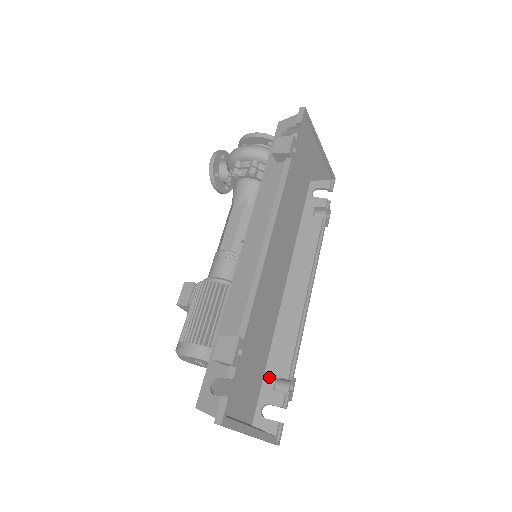
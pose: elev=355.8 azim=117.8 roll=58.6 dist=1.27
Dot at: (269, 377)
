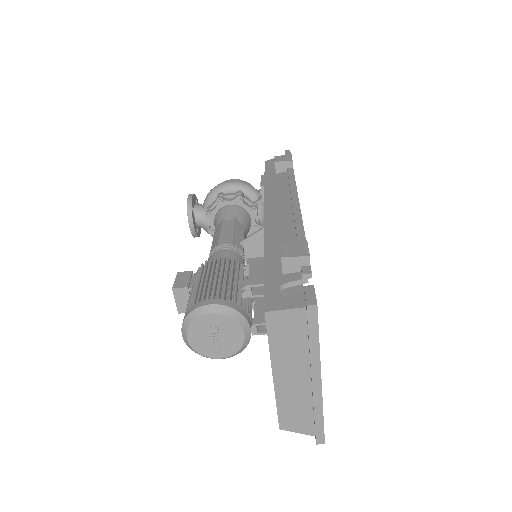
Dot at: occluded
